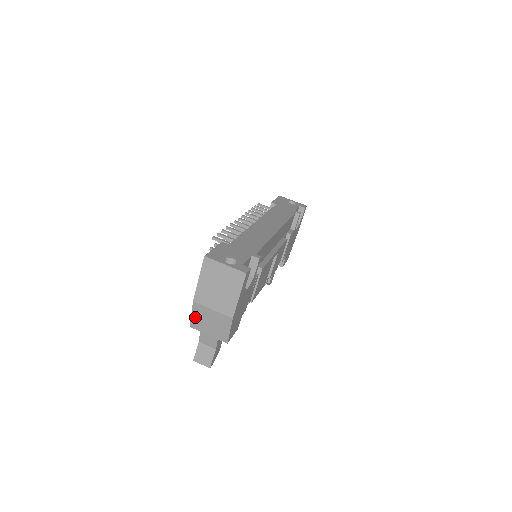
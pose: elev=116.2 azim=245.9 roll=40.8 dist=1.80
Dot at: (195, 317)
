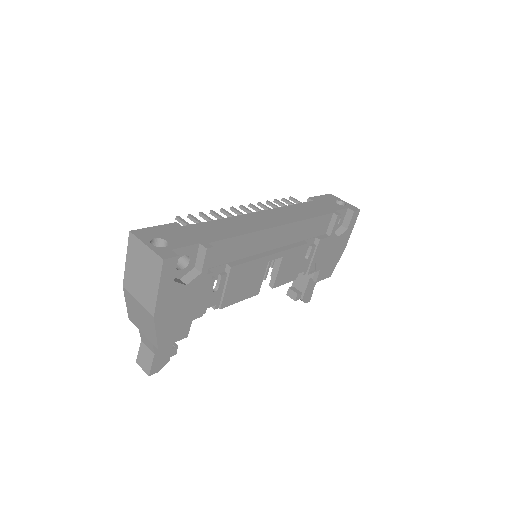
Dot at: (129, 308)
